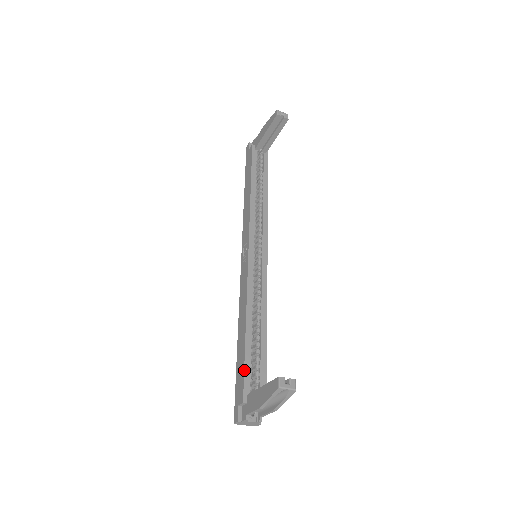
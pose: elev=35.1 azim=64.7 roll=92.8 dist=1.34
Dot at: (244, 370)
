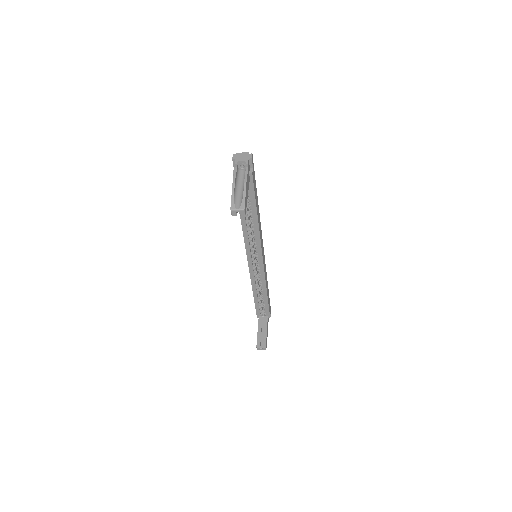
Dot at: occluded
